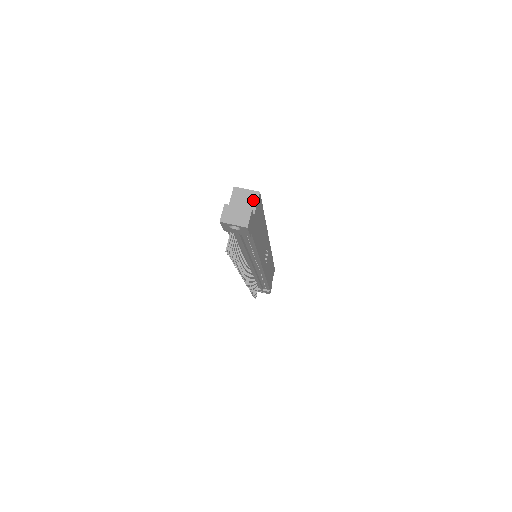
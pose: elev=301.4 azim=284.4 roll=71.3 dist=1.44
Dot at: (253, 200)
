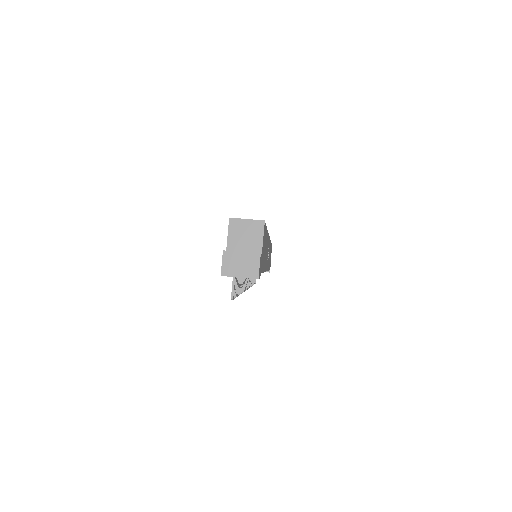
Dot at: (257, 233)
